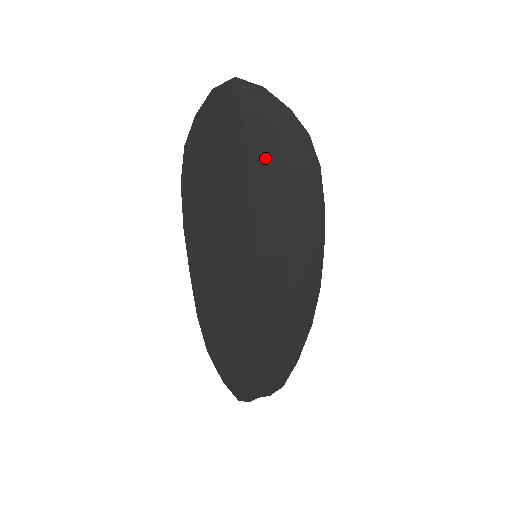
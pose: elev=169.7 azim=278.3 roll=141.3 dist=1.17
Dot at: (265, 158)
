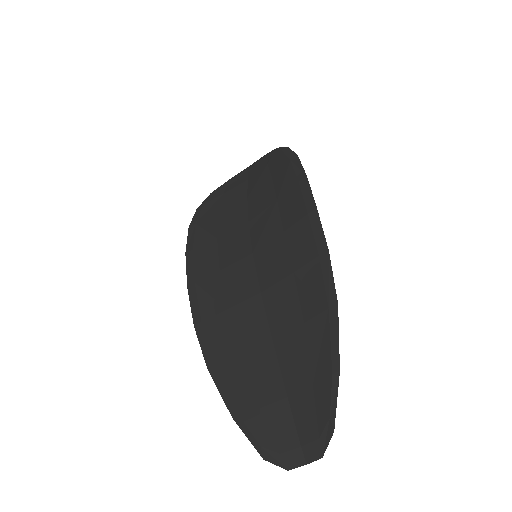
Dot at: (259, 185)
